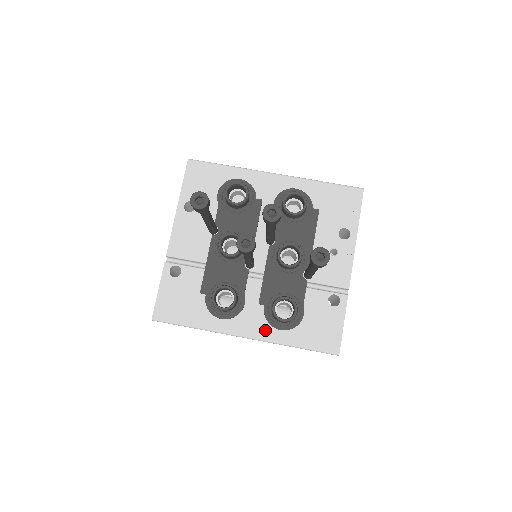
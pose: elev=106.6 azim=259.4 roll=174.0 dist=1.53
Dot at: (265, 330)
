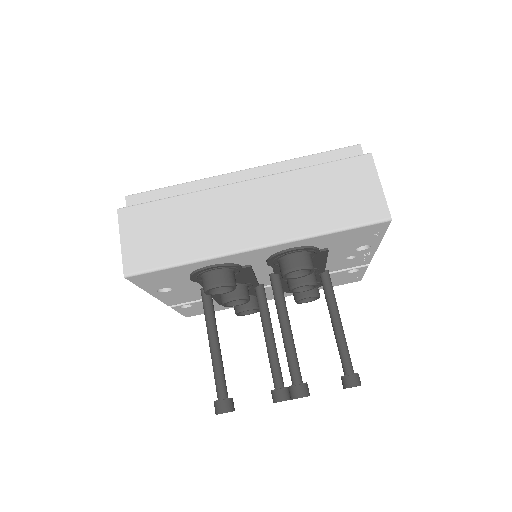
Dot at: (290, 294)
